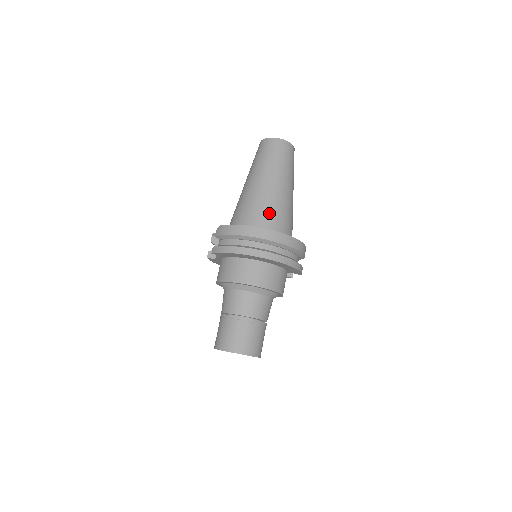
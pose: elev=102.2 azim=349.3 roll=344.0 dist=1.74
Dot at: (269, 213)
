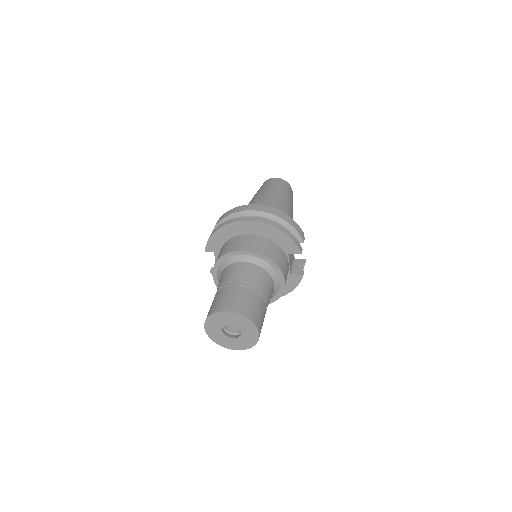
Dot at: occluded
